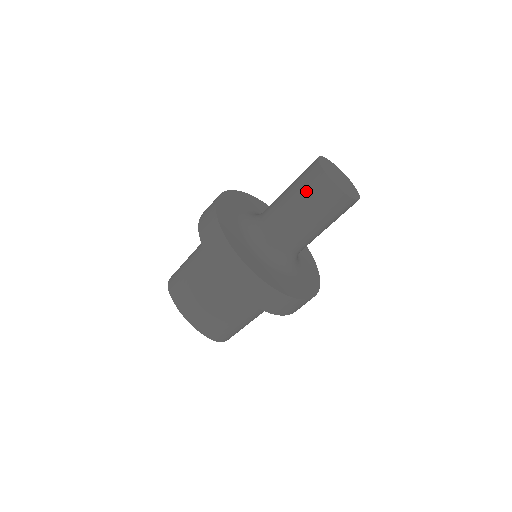
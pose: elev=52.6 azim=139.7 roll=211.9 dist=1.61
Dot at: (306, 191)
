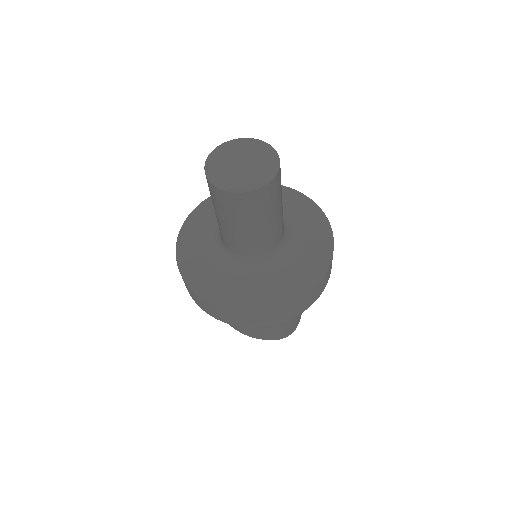
Dot at: (216, 206)
